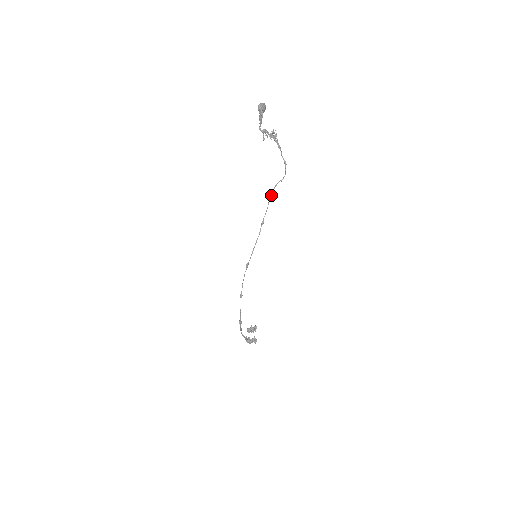
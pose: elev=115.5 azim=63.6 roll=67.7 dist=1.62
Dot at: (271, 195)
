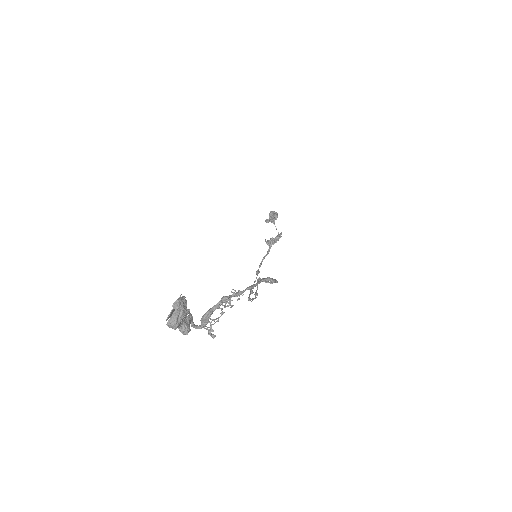
Dot at: occluded
